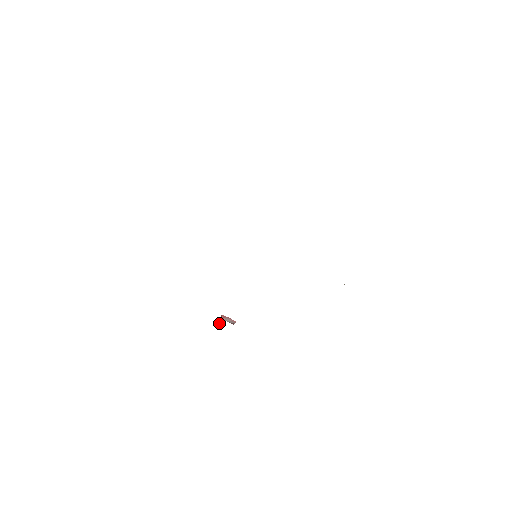
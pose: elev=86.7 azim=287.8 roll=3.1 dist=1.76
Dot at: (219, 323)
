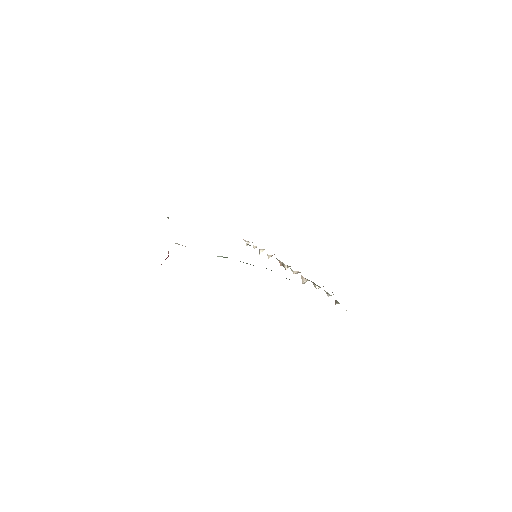
Dot at: occluded
